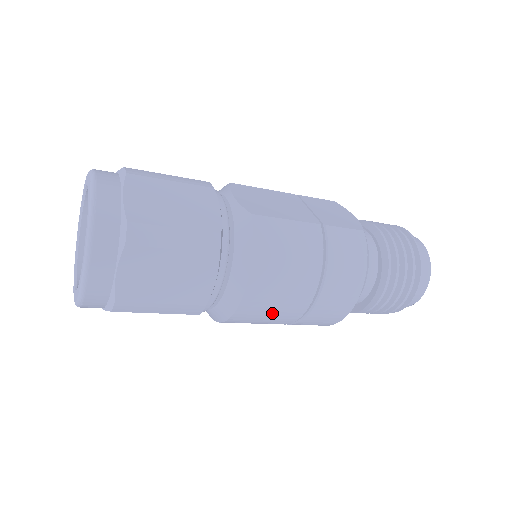
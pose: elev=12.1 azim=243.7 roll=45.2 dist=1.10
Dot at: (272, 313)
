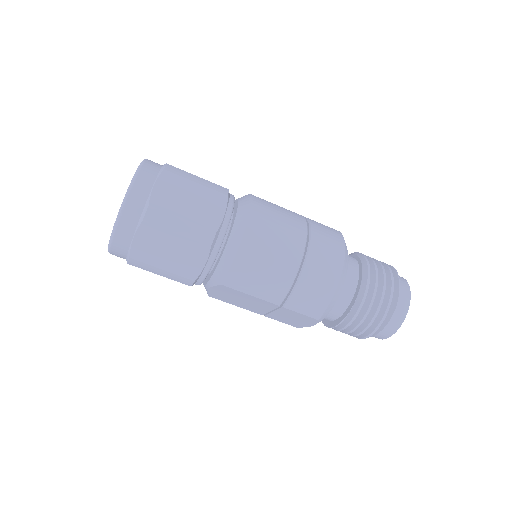
Dot at: (271, 256)
